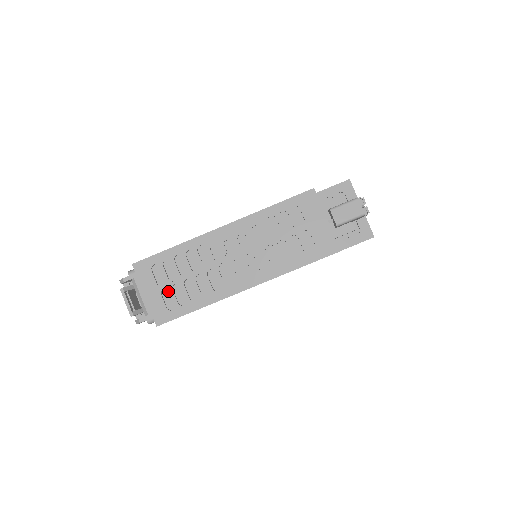
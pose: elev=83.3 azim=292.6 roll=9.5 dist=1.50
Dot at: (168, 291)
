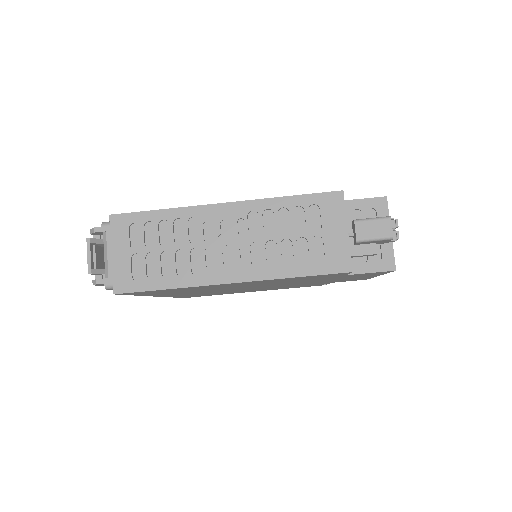
Dot at: (140, 258)
